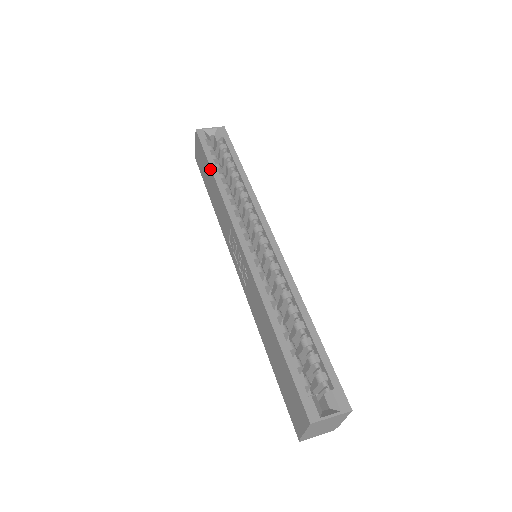
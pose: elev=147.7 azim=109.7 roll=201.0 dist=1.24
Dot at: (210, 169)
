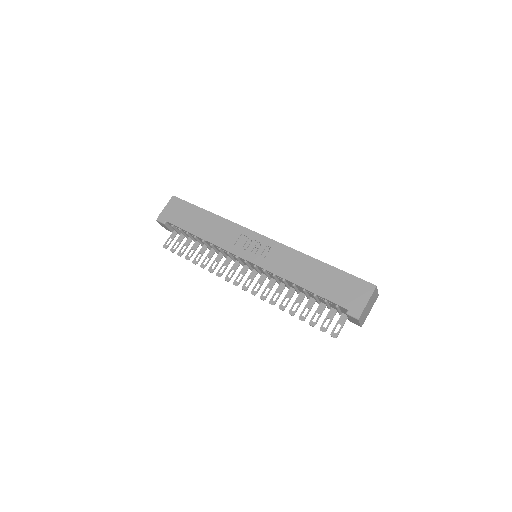
Dot at: (204, 210)
